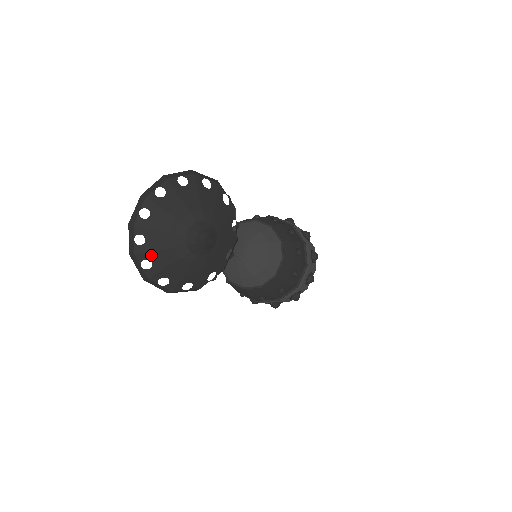
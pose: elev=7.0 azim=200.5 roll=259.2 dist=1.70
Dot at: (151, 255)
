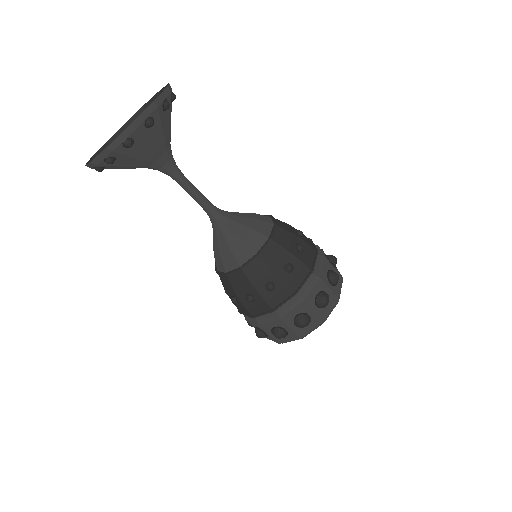
Dot at: (107, 168)
